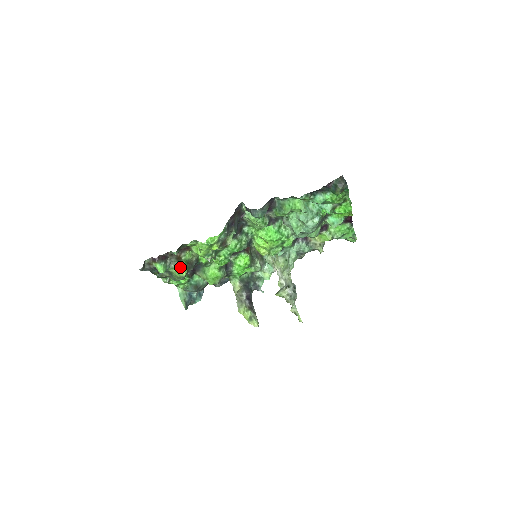
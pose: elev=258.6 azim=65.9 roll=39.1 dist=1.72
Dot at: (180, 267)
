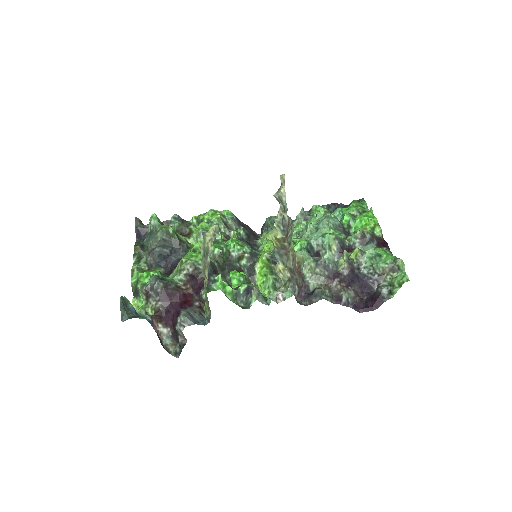
Dot at: occluded
